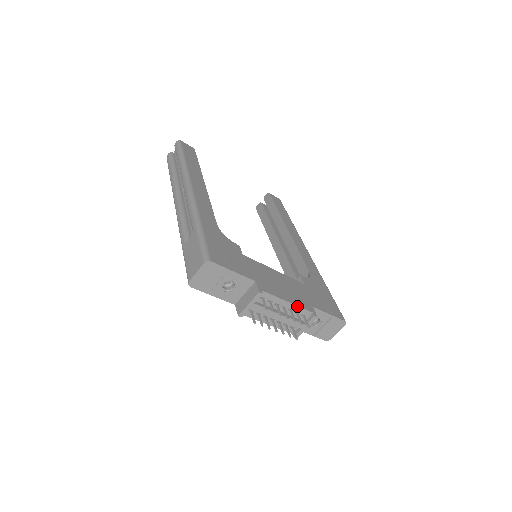
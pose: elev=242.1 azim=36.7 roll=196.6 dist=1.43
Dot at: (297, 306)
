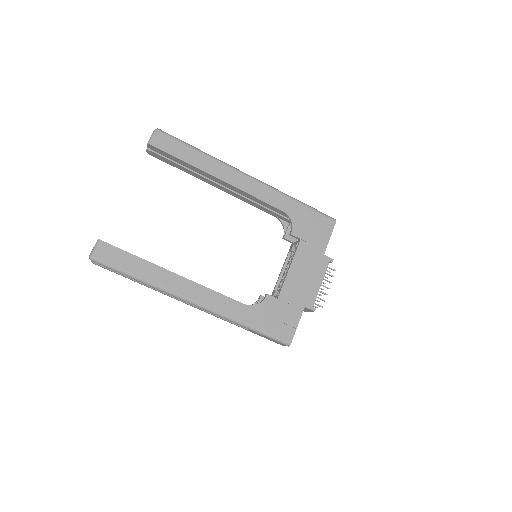
Dot at: (324, 275)
